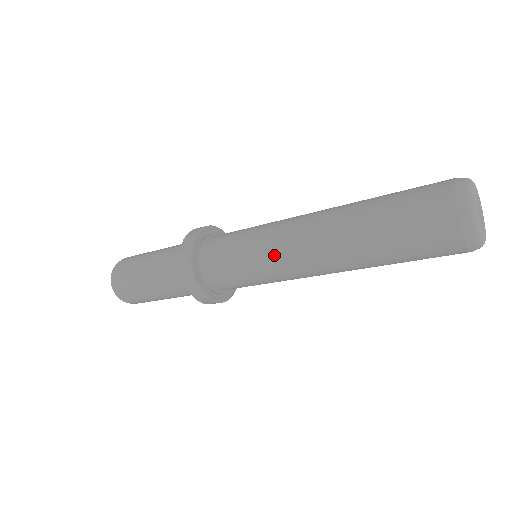
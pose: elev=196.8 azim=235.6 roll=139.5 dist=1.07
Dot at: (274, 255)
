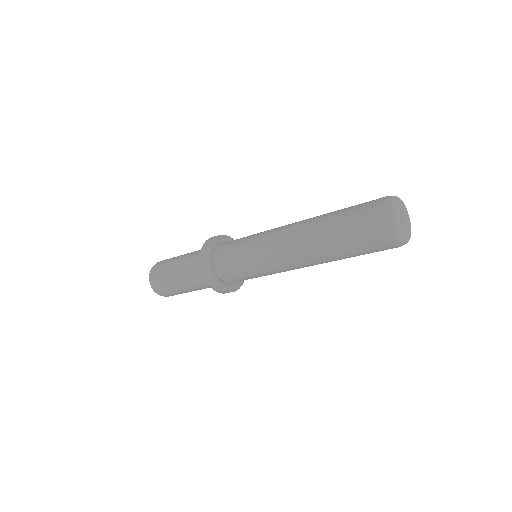
Dot at: (269, 260)
